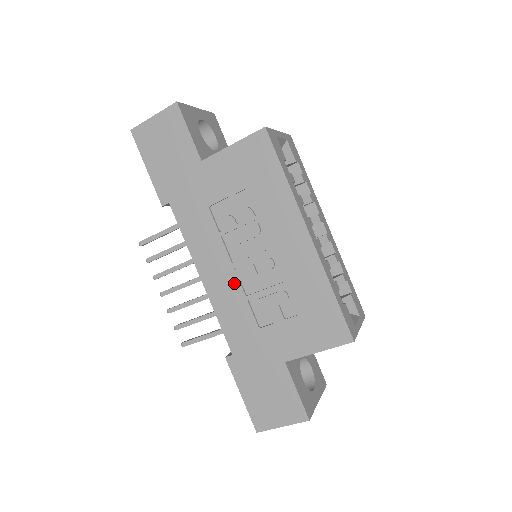
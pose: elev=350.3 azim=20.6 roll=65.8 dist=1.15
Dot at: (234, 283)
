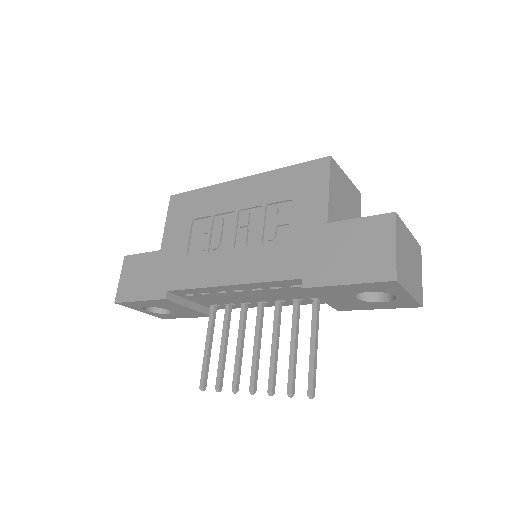
Dot at: (244, 253)
